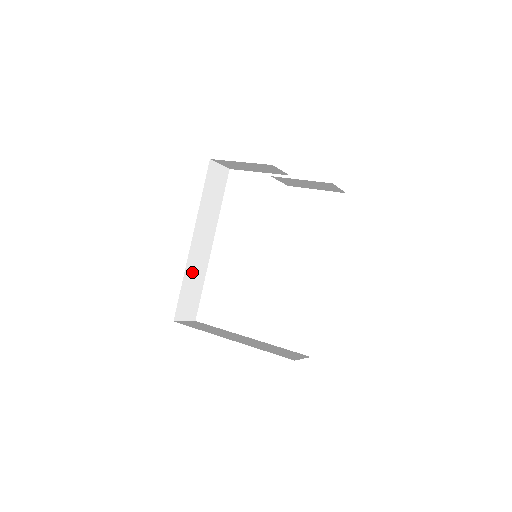
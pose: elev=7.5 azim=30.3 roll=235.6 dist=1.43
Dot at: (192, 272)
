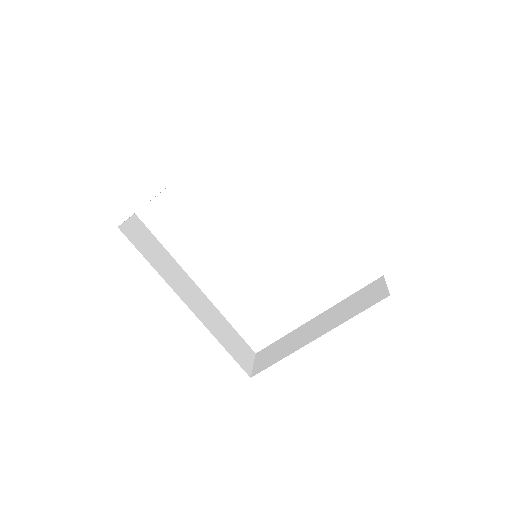
Dot at: (215, 327)
